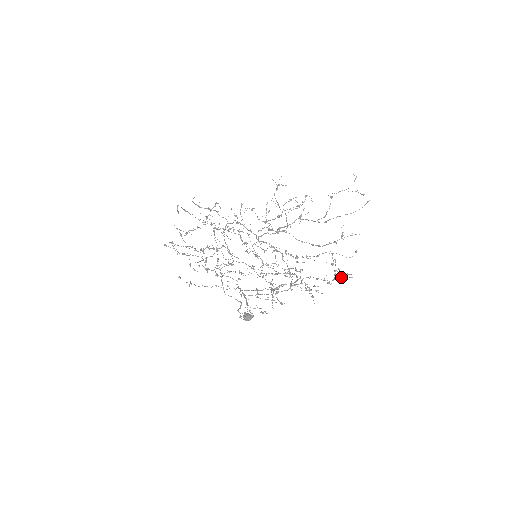
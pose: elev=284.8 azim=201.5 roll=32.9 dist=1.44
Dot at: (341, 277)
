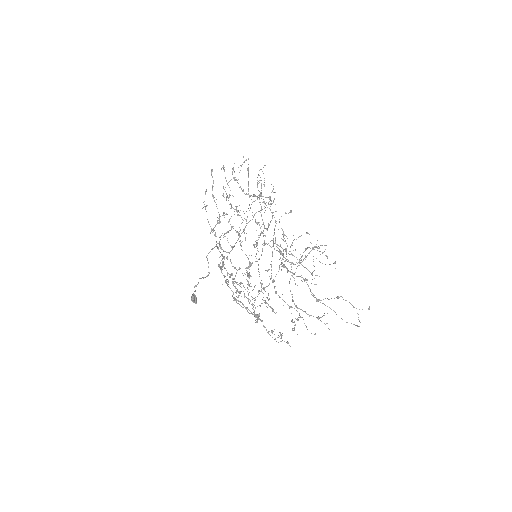
Dot at: (282, 340)
